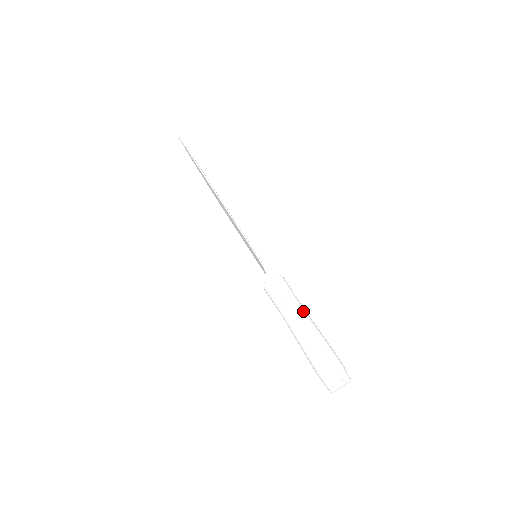
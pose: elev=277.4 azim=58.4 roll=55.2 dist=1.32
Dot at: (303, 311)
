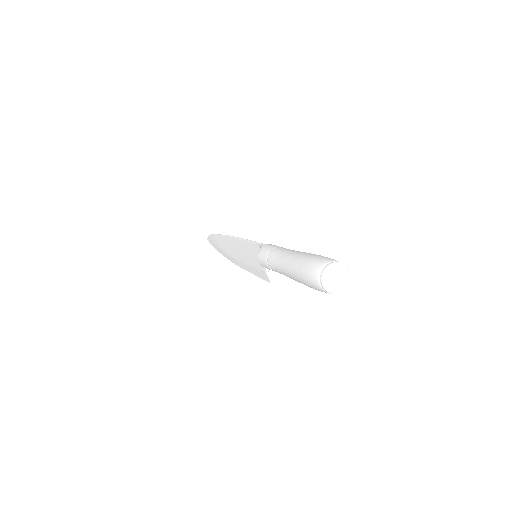
Dot at: occluded
